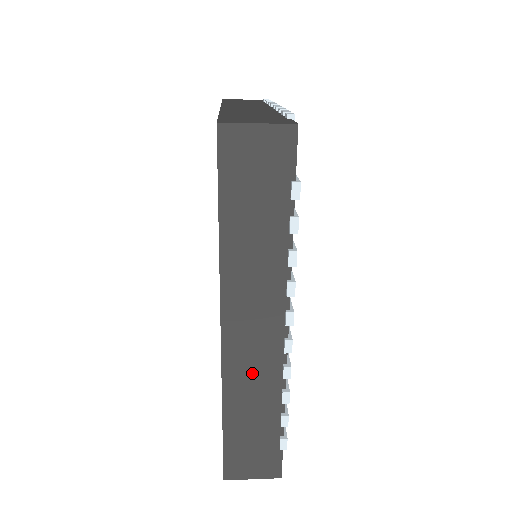
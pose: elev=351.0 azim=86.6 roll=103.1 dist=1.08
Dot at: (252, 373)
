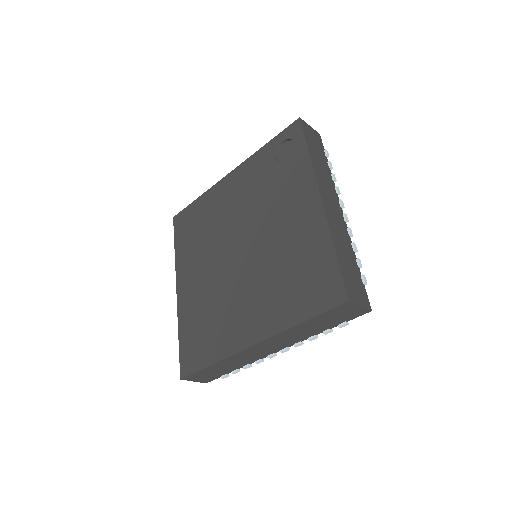
Dot at: (338, 227)
